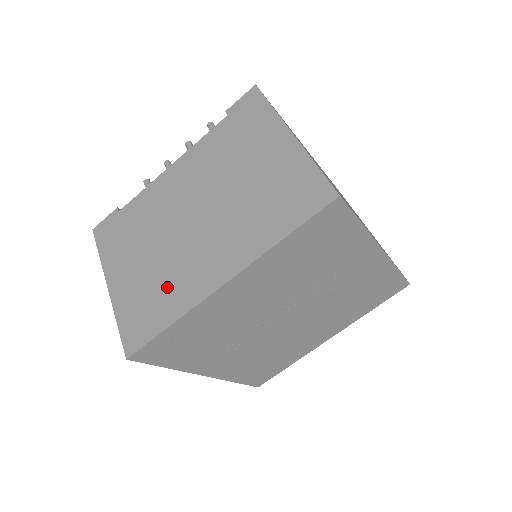
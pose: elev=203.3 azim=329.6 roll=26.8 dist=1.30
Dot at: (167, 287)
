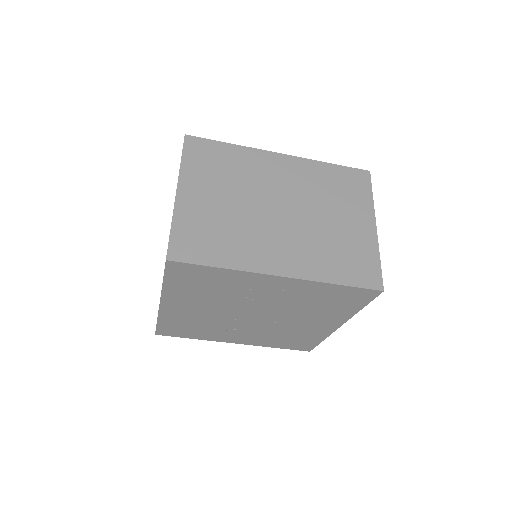
Dot at: occluded
